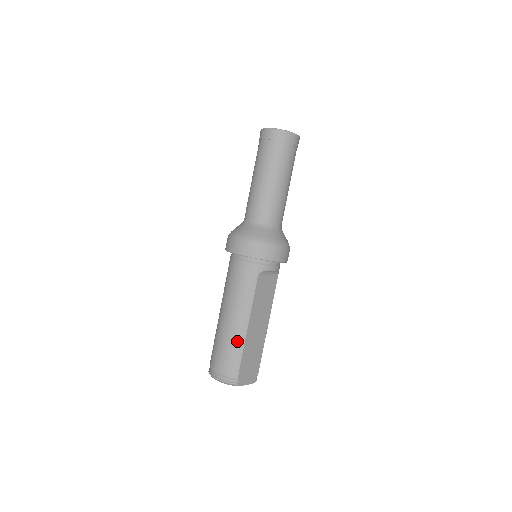
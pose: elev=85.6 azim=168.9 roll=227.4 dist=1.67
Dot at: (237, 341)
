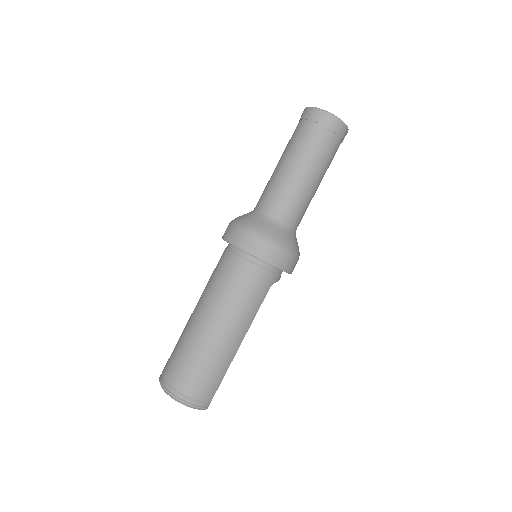
Dot at: (225, 360)
